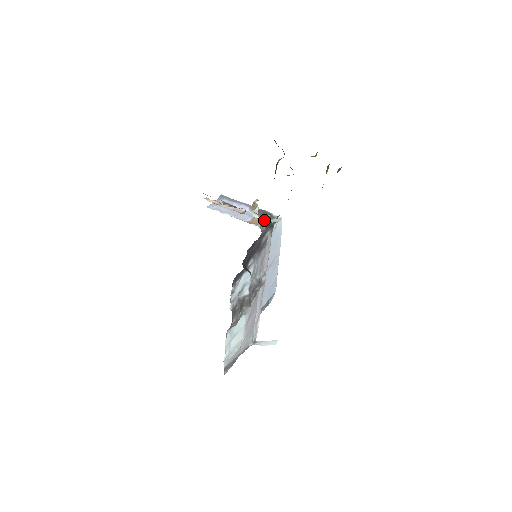
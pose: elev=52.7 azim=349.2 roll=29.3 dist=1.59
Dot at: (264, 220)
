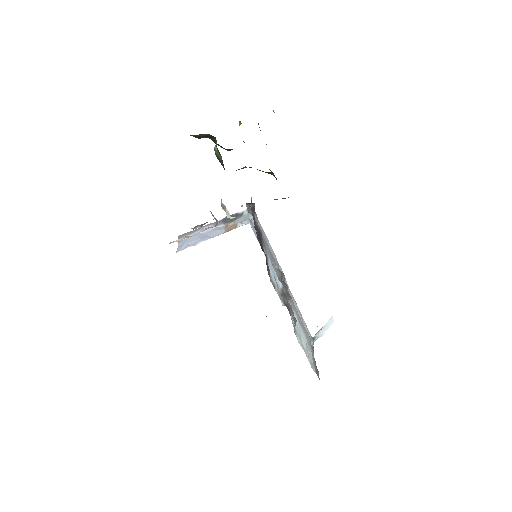
Dot at: (246, 204)
